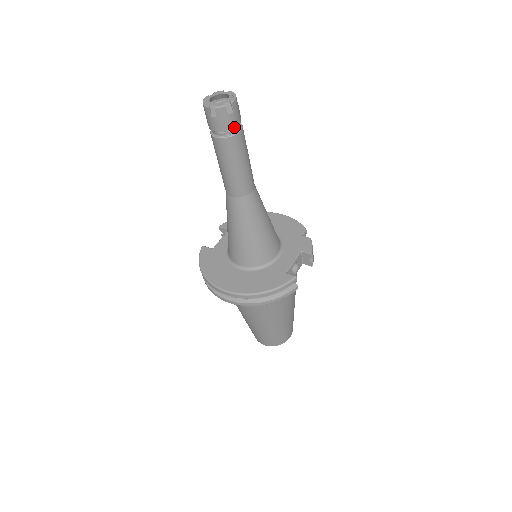
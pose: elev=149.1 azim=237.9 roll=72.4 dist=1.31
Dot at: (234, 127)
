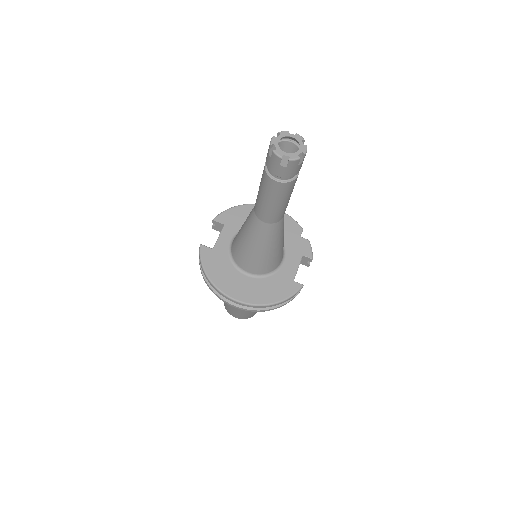
Dot at: (297, 173)
